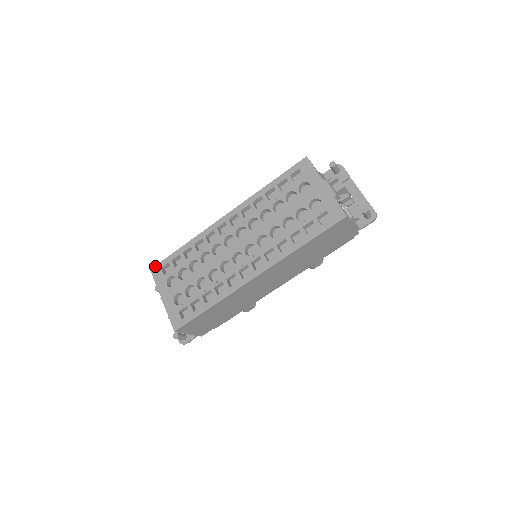
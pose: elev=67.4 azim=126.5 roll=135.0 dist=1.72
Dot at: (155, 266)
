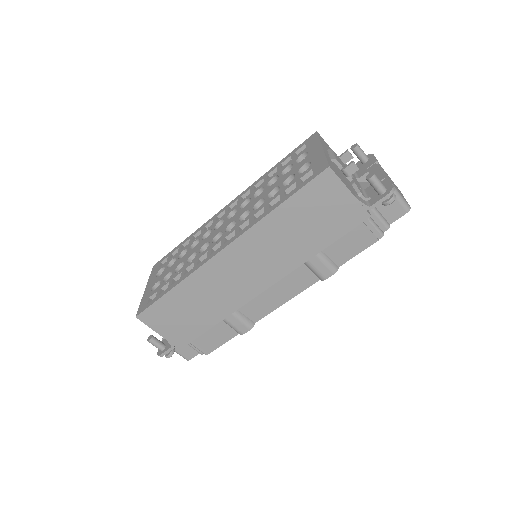
Dot at: (158, 262)
